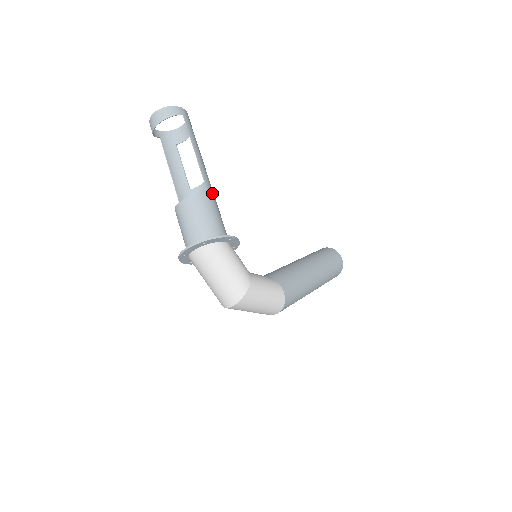
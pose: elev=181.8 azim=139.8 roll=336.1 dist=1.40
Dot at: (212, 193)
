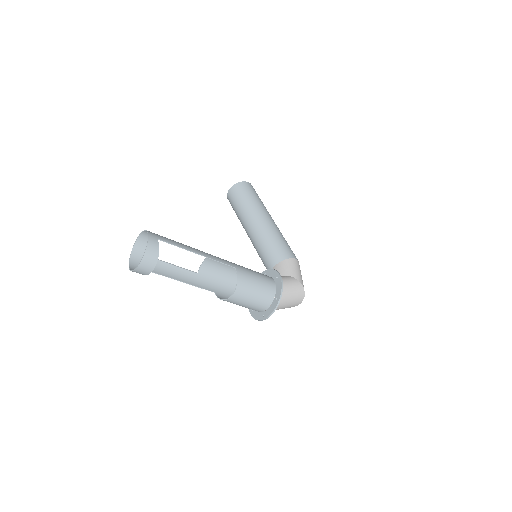
Dot at: (234, 264)
